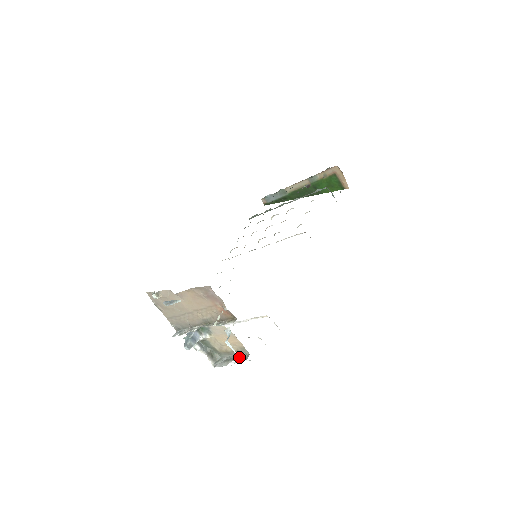
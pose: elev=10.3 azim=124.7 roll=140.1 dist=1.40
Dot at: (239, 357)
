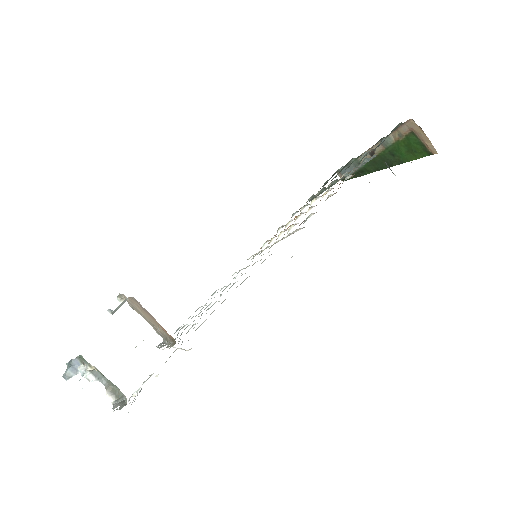
Dot at: (125, 403)
